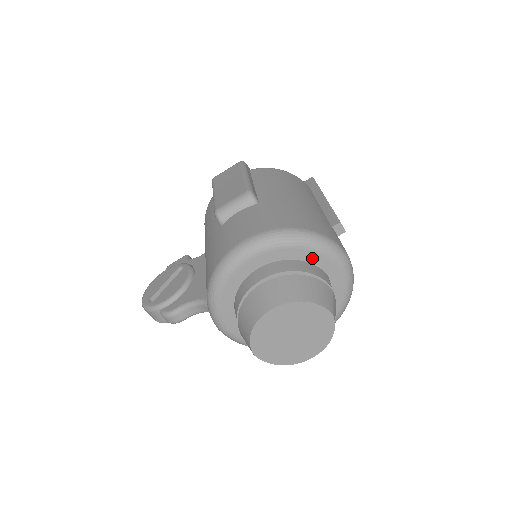
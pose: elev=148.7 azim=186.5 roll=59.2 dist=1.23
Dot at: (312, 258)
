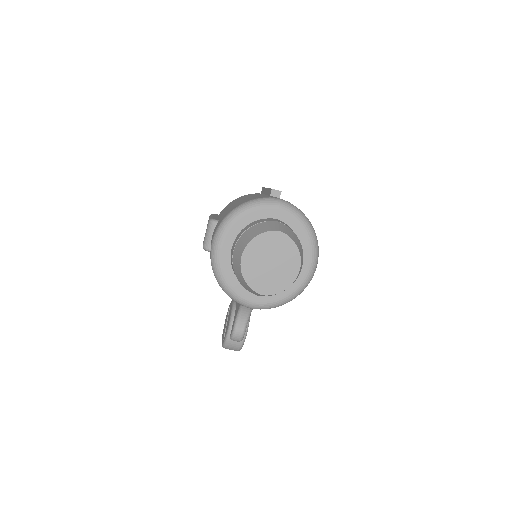
Dot at: (255, 217)
